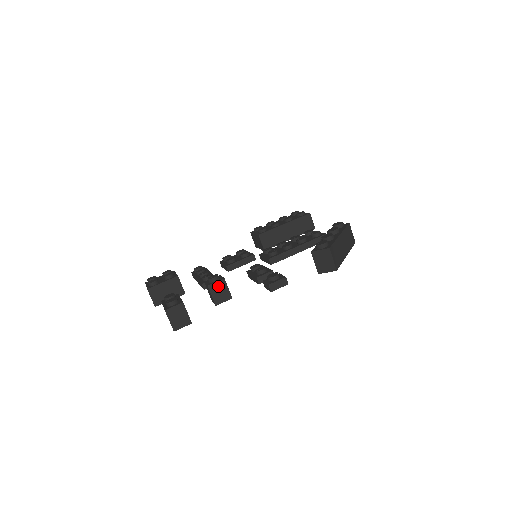
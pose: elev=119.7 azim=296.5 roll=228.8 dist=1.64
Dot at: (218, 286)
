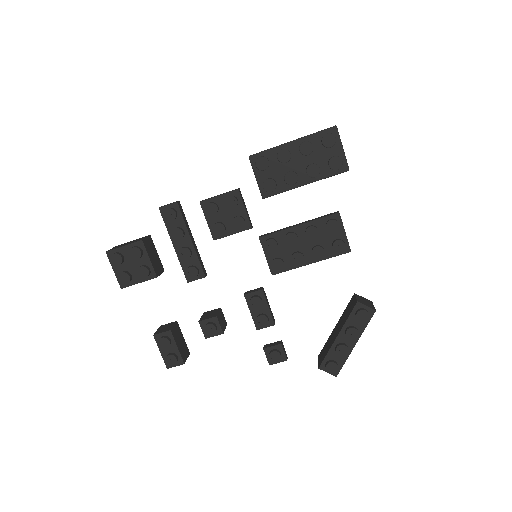
Dot at: (215, 334)
